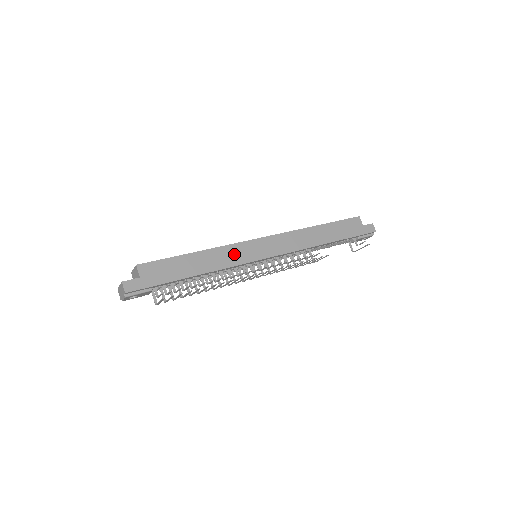
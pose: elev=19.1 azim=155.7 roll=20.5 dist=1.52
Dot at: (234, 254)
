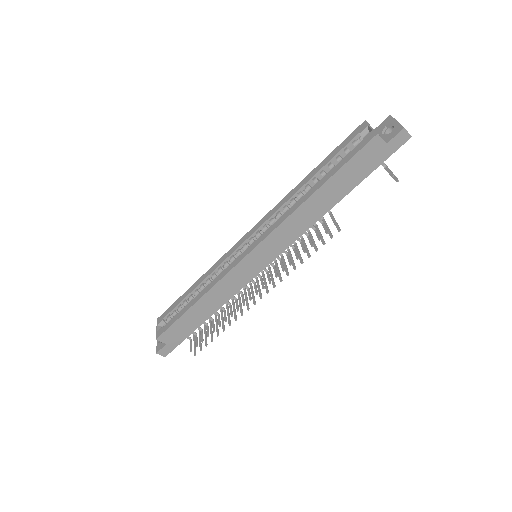
Dot at: (231, 283)
